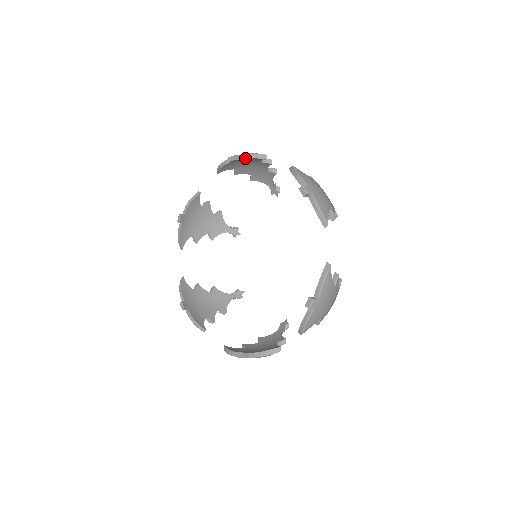
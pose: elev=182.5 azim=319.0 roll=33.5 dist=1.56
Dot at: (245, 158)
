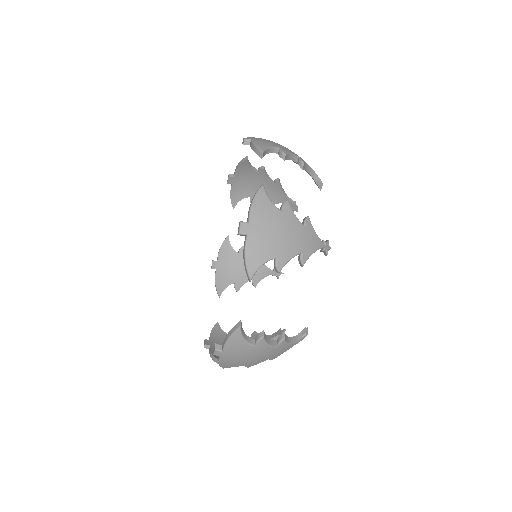
Dot at: (235, 170)
